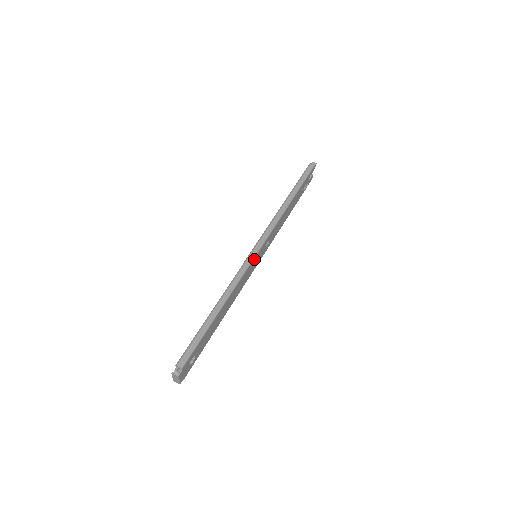
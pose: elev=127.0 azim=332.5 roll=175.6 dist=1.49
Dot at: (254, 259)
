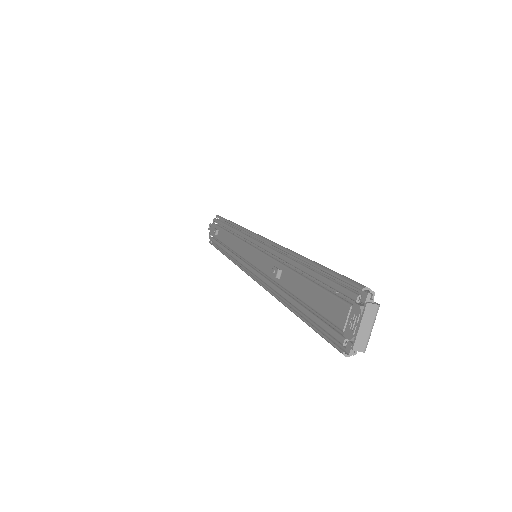
Dot at: occluded
